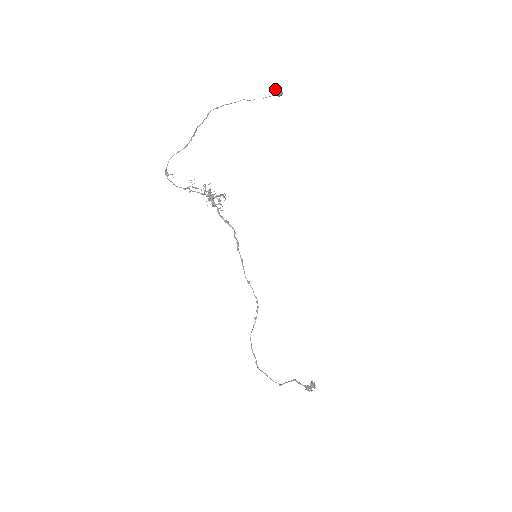
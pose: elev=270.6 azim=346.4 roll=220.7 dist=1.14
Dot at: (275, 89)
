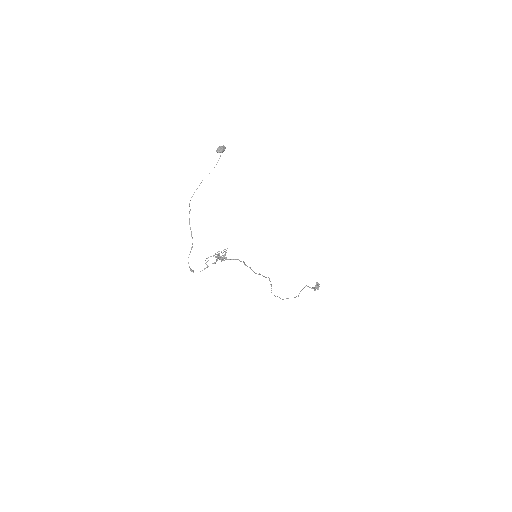
Dot at: (219, 151)
